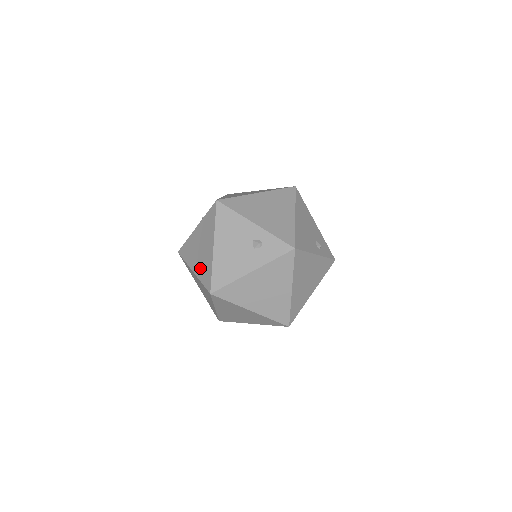
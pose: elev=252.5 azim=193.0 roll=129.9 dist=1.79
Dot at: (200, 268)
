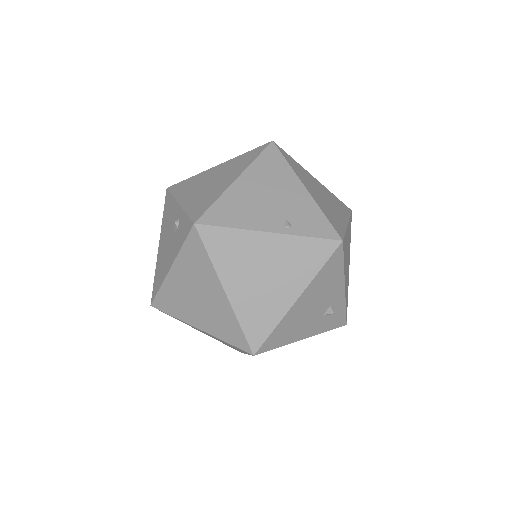
Dot at: (249, 303)
